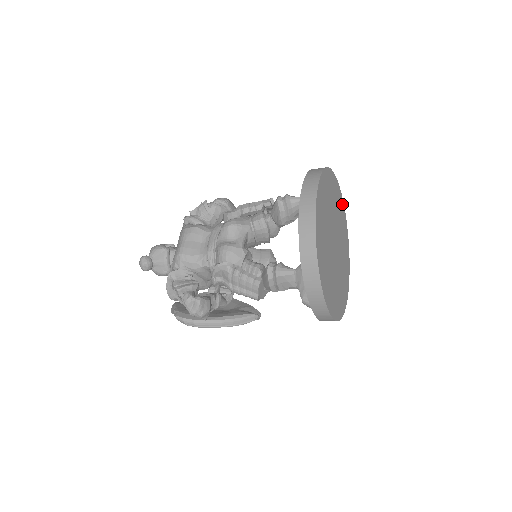
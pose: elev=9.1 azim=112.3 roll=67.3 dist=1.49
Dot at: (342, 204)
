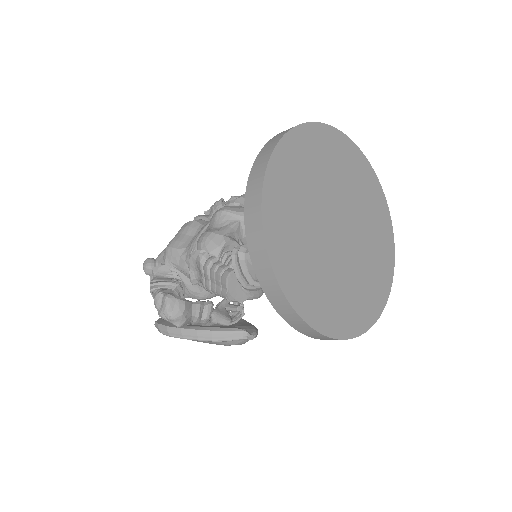
Dot at: (379, 193)
